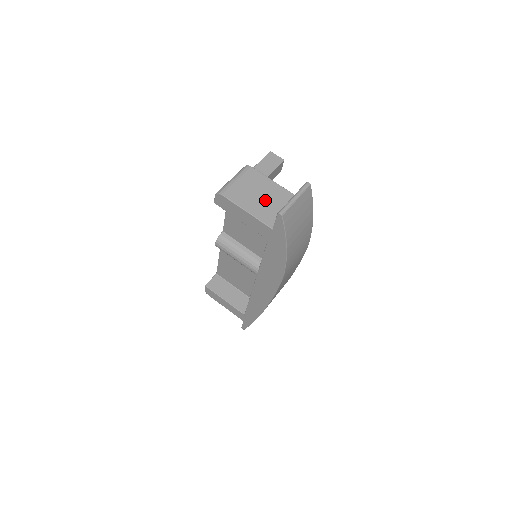
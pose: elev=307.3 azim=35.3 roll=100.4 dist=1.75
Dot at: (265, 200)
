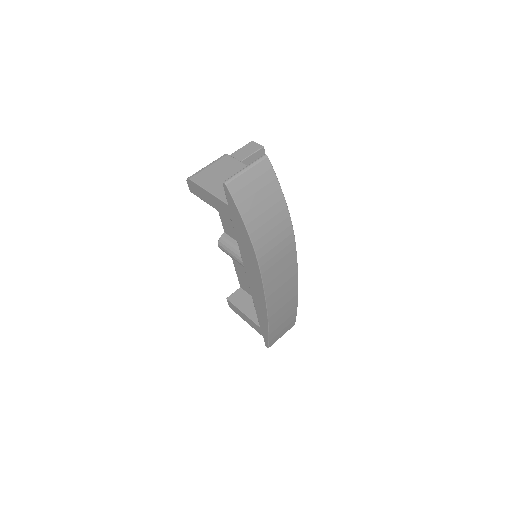
Dot at: occluded
